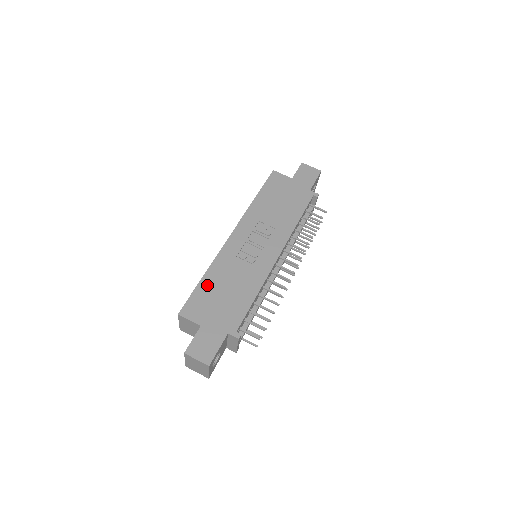
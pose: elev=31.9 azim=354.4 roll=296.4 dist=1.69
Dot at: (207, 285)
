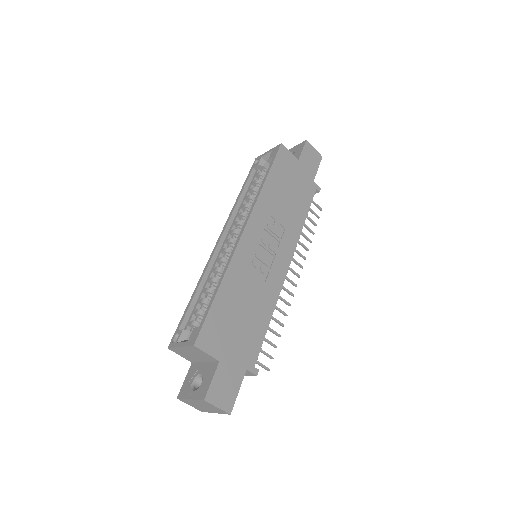
Dot at: (223, 303)
